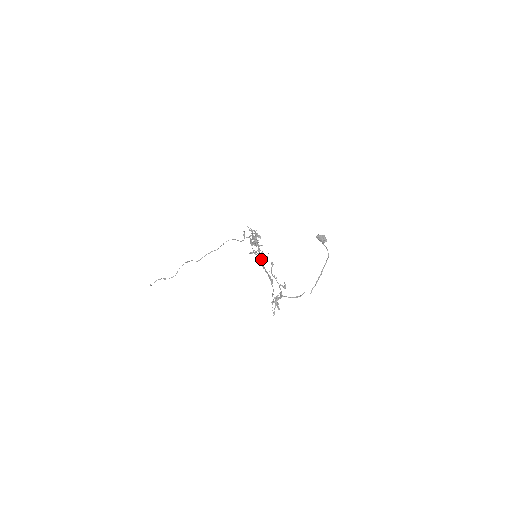
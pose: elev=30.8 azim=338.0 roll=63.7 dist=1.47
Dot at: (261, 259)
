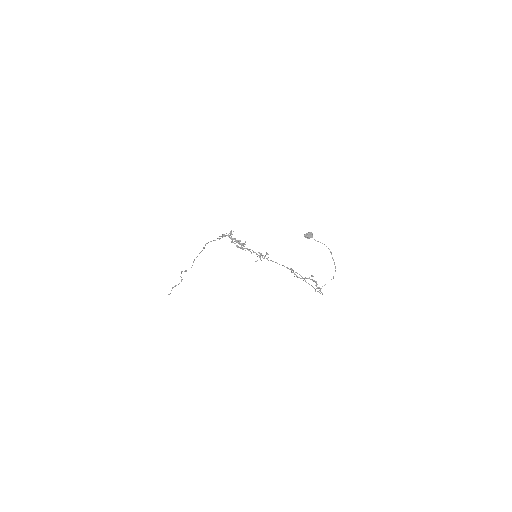
Dot at: (264, 258)
